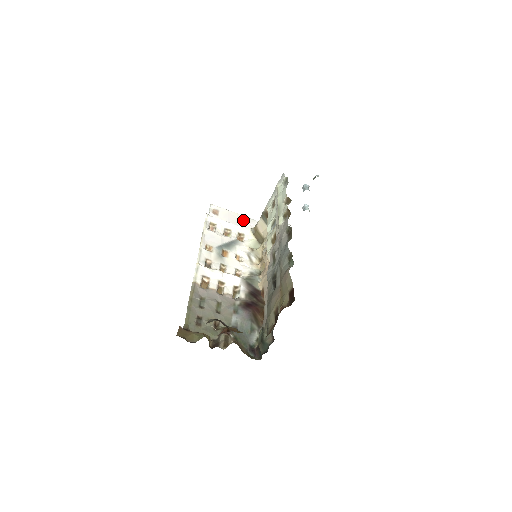
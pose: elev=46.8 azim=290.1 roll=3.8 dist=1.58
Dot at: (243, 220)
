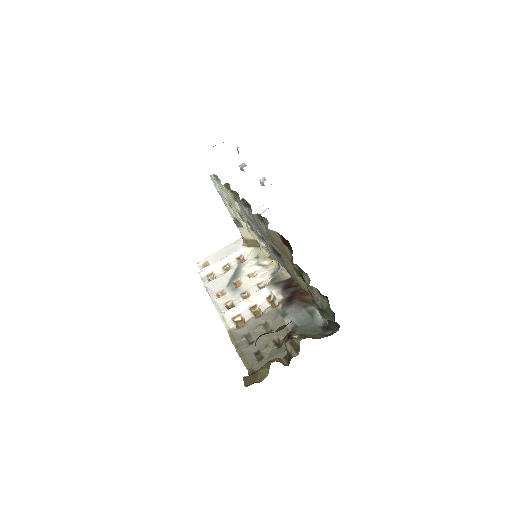
Dot at: (233, 247)
